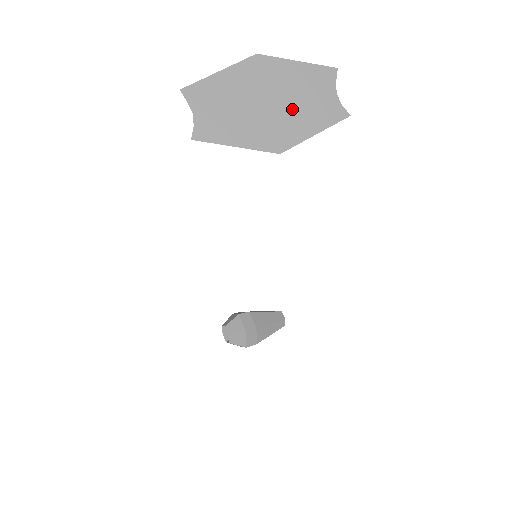
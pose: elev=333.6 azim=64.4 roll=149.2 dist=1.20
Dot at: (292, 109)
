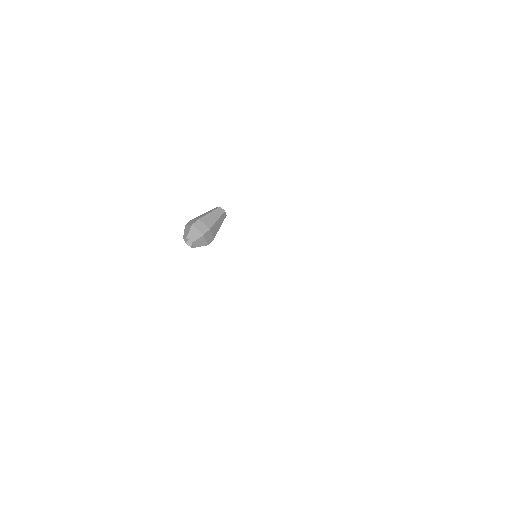
Dot at: occluded
